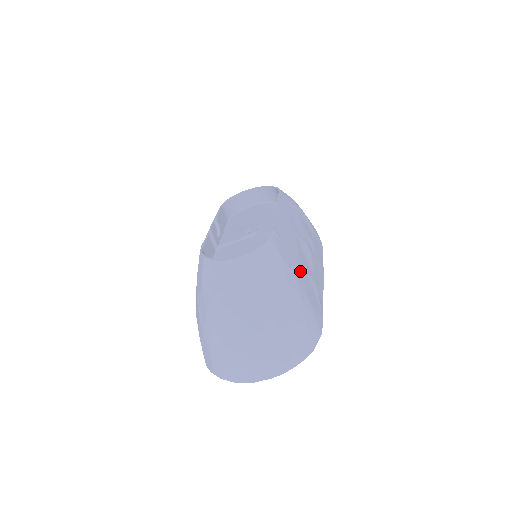
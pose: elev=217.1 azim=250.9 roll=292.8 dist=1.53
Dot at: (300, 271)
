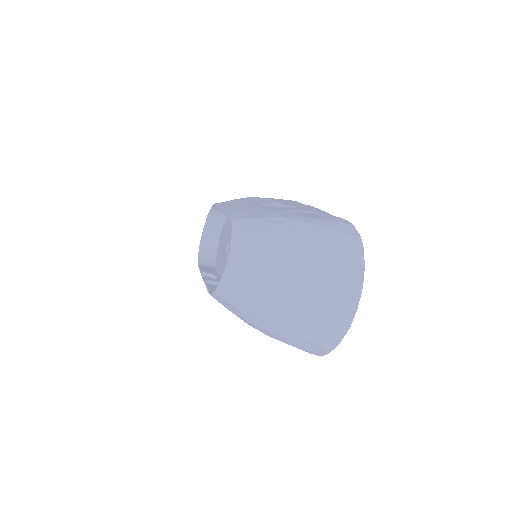
Dot at: (282, 213)
